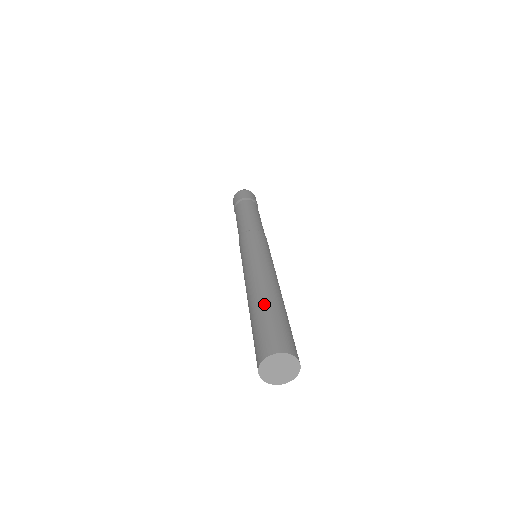
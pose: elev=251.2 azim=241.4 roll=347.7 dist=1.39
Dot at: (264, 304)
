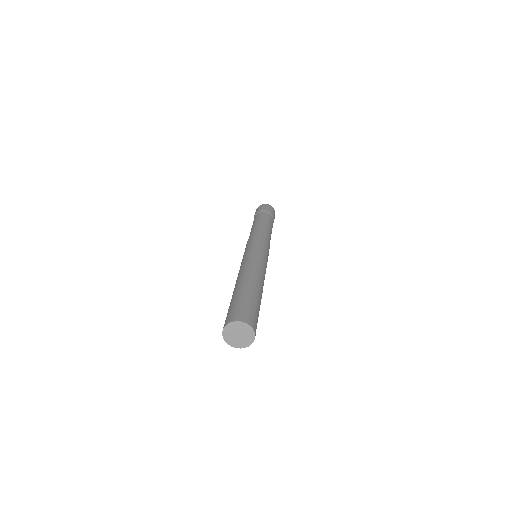
Dot at: (251, 289)
